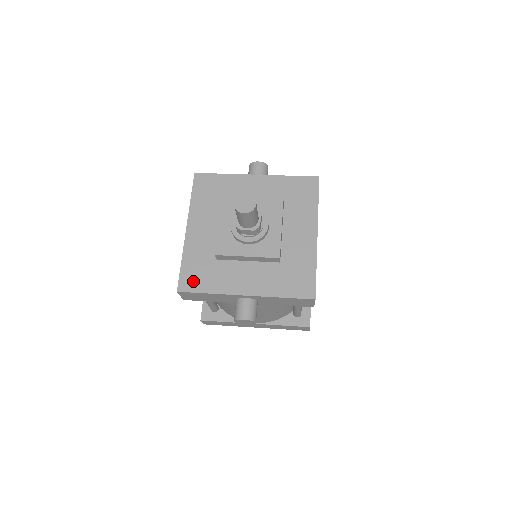
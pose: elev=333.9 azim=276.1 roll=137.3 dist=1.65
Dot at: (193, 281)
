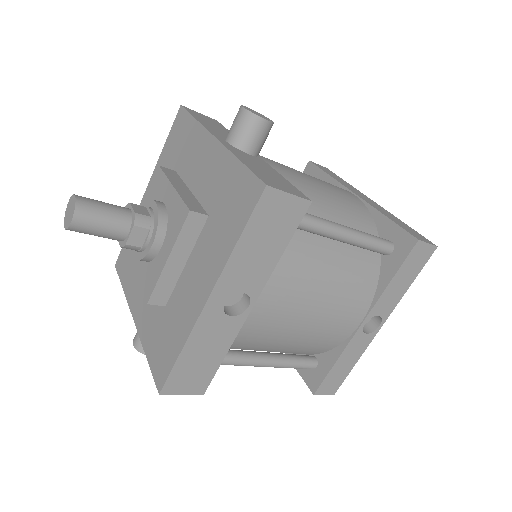
Dot at: (123, 263)
